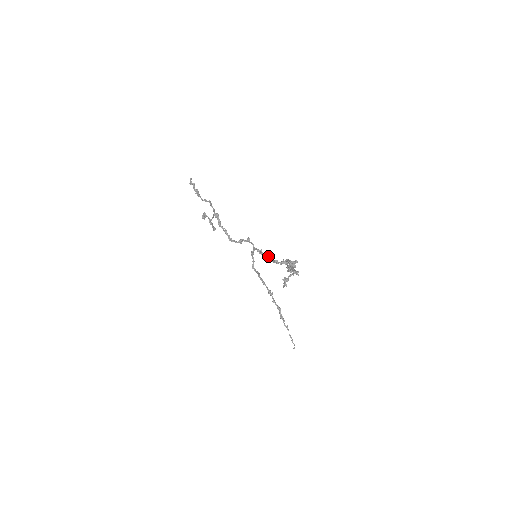
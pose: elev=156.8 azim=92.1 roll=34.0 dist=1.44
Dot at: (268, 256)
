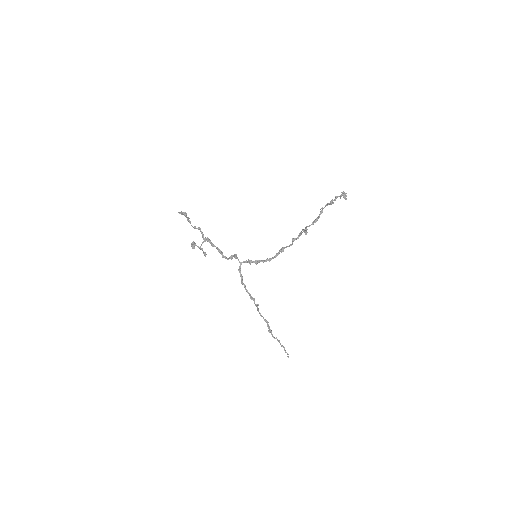
Dot at: (258, 261)
